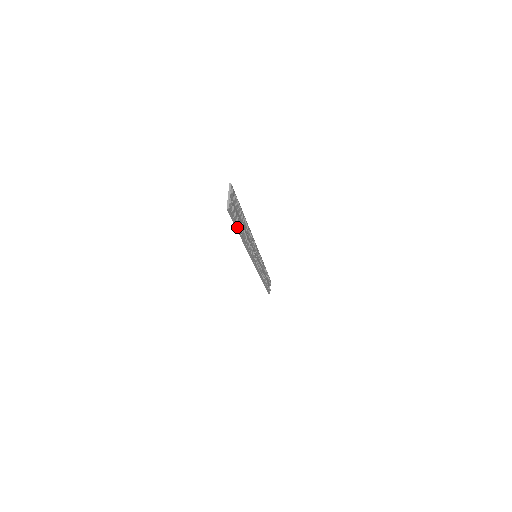
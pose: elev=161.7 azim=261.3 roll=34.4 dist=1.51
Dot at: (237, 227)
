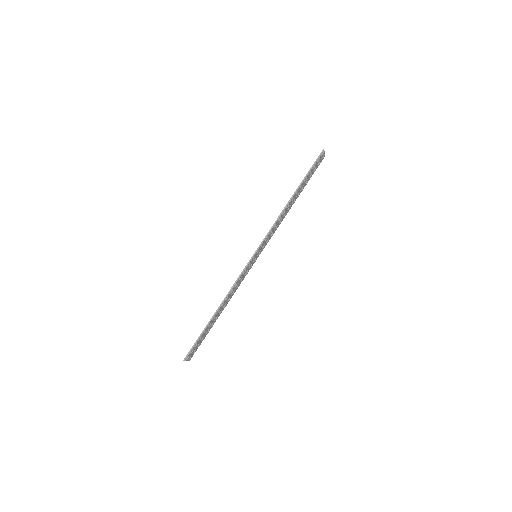
Dot at: occluded
